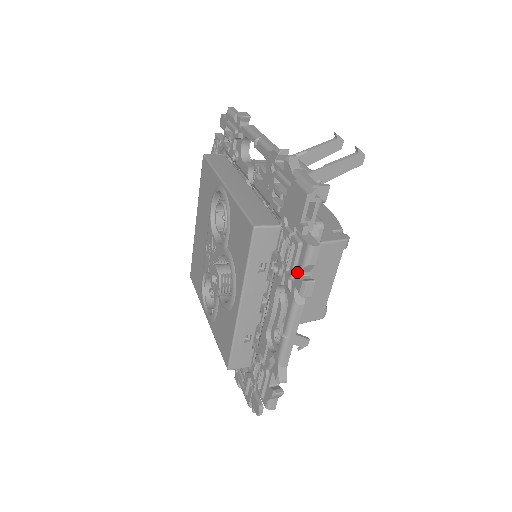
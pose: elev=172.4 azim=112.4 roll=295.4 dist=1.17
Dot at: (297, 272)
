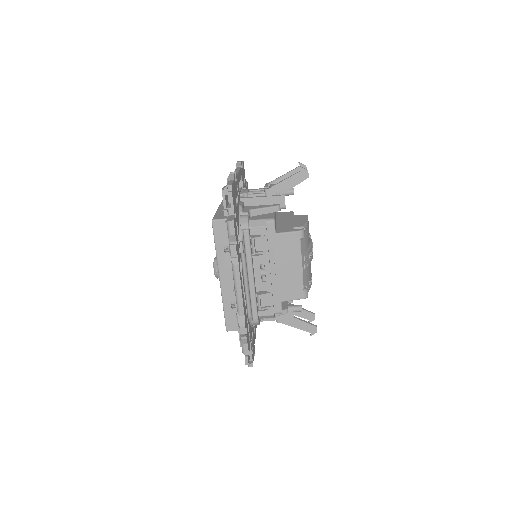
Dot at: (229, 242)
